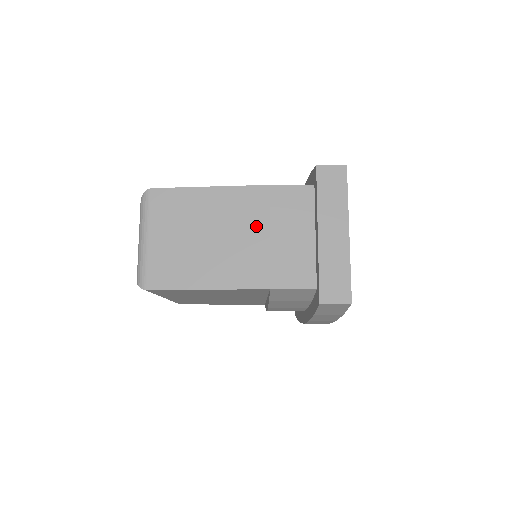
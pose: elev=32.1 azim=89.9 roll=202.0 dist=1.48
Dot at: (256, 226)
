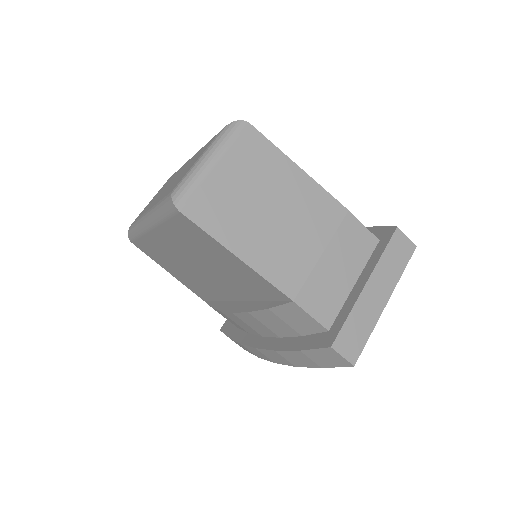
Dot at: (317, 236)
